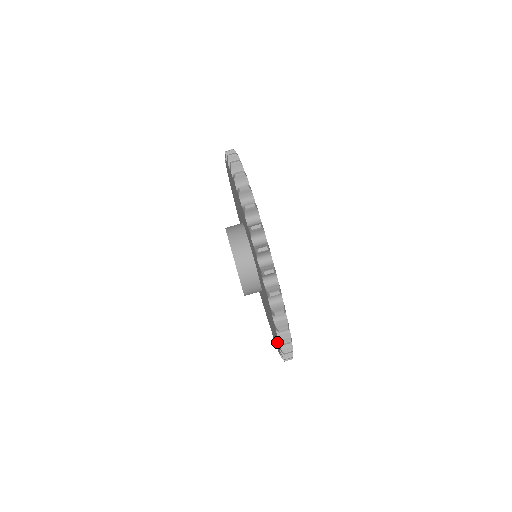
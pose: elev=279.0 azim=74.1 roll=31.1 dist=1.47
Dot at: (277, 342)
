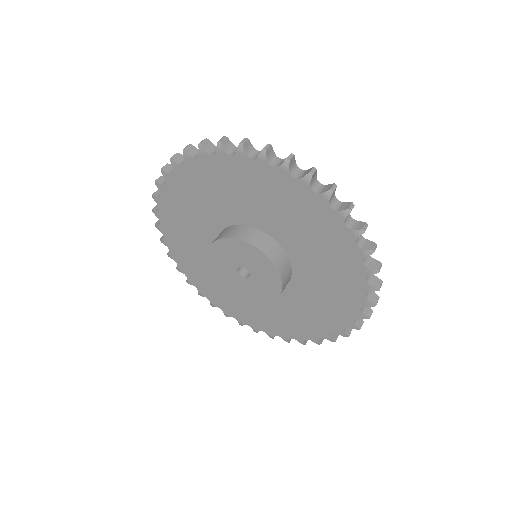
Dot at: (354, 299)
